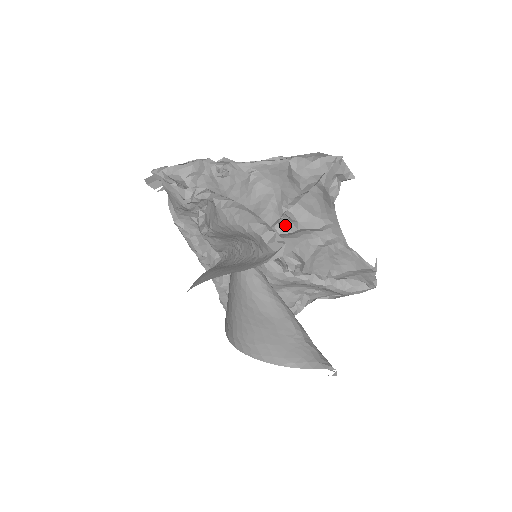
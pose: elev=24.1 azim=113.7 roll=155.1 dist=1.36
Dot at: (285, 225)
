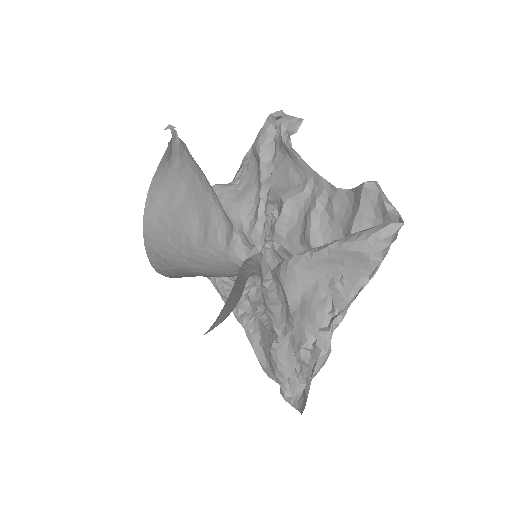
Dot at: (279, 214)
